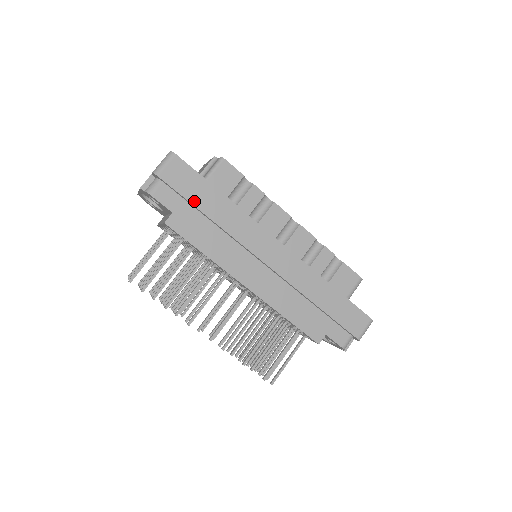
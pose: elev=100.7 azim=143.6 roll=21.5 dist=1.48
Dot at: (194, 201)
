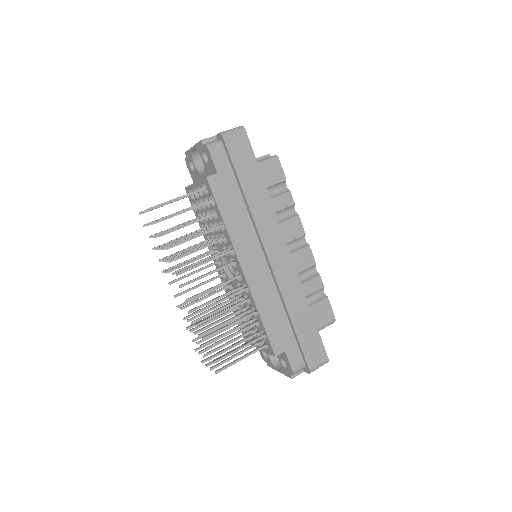
Dot at: (240, 174)
